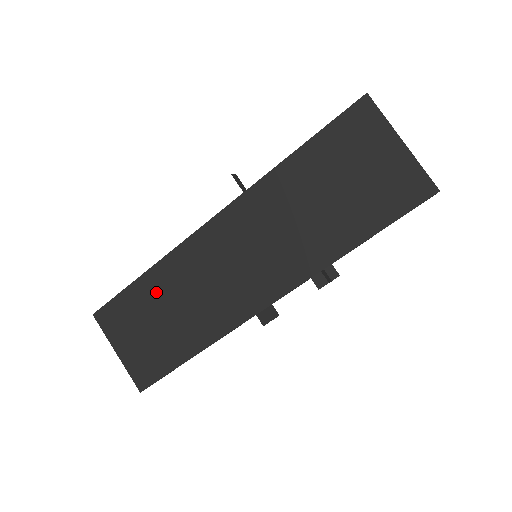
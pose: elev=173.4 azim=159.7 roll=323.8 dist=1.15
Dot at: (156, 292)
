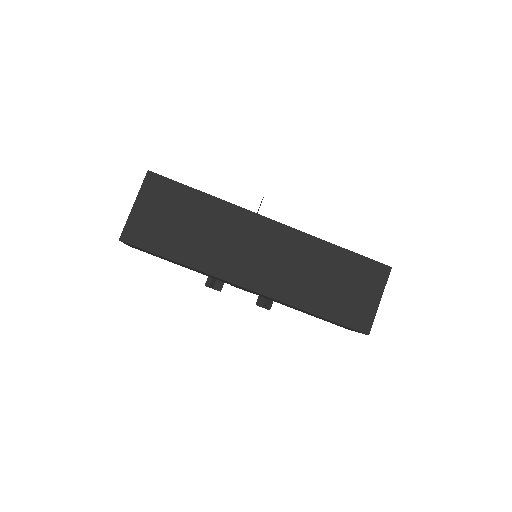
Dot at: (202, 210)
